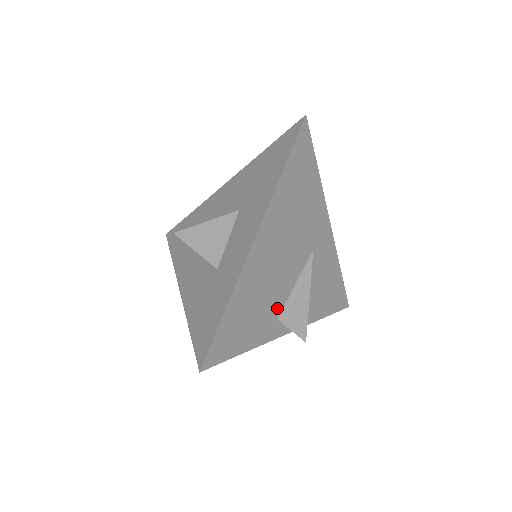
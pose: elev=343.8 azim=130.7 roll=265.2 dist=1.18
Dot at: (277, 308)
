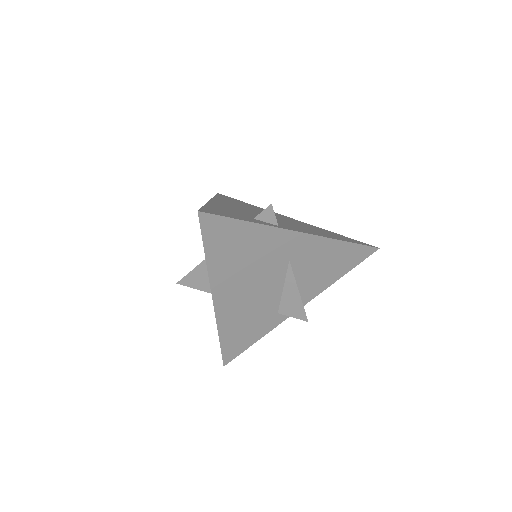
Dot at: (272, 310)
